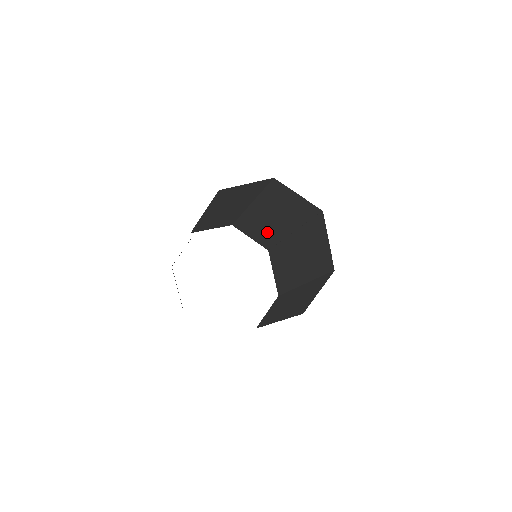
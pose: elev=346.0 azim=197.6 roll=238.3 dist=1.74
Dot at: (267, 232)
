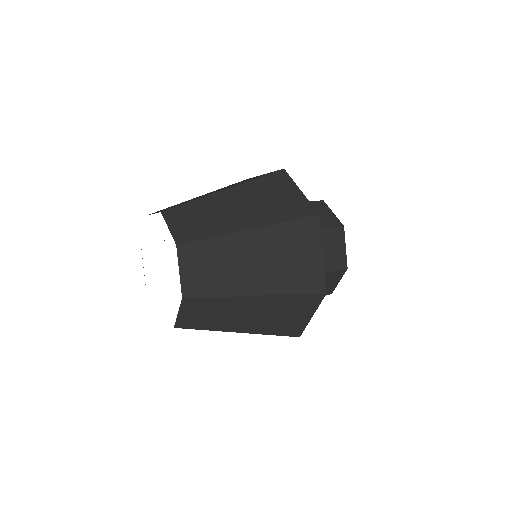
Dot at: (198, 226)
